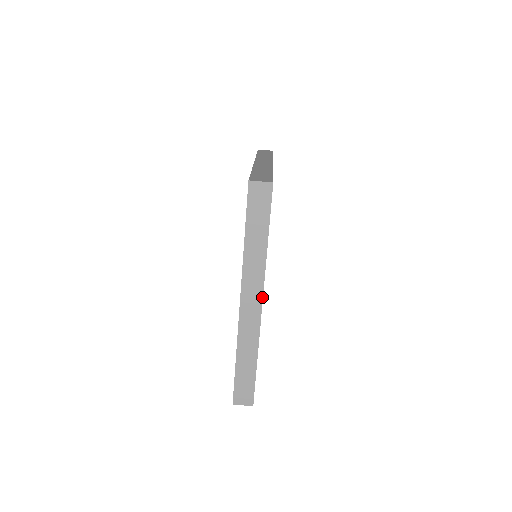
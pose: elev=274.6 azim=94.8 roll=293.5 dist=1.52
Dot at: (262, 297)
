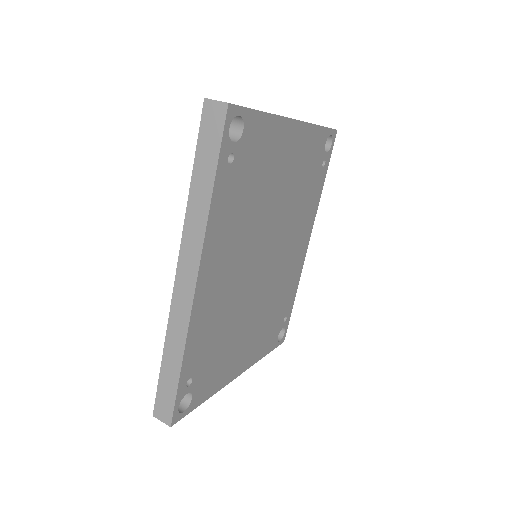
Dot at: (298, 120)
